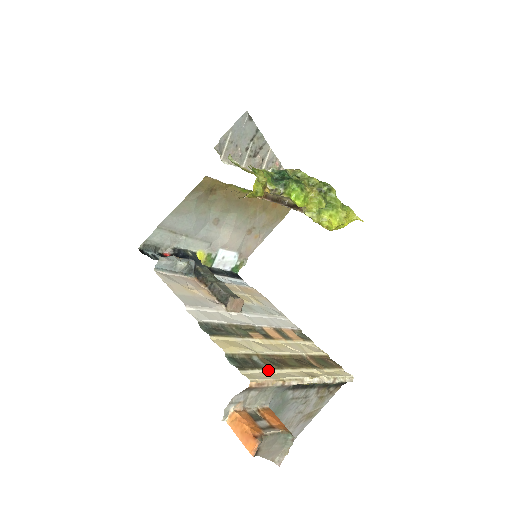
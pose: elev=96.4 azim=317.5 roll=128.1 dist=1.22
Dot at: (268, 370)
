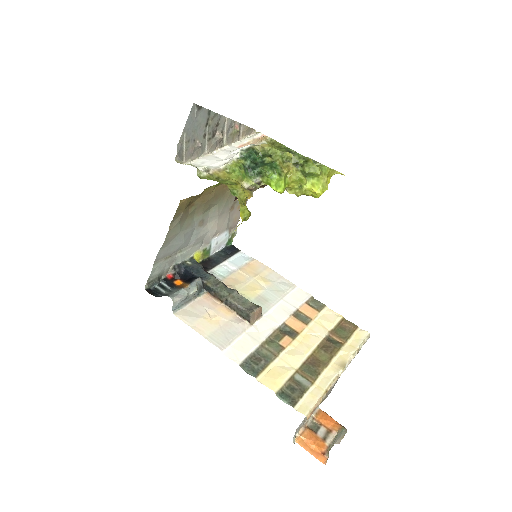
Dot at: (312, 387)
